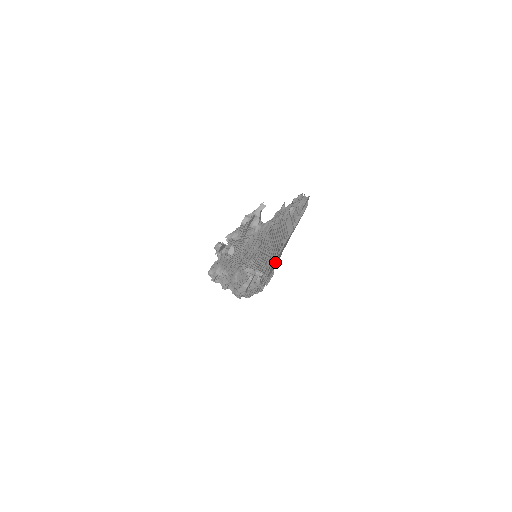
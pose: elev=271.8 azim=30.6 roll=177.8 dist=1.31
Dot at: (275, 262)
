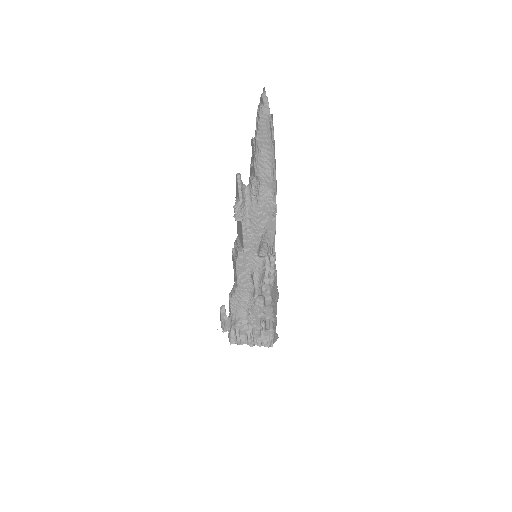
Dot at: (274, 162)
